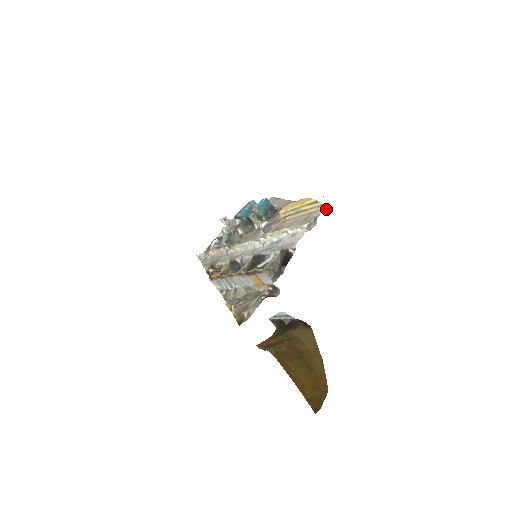
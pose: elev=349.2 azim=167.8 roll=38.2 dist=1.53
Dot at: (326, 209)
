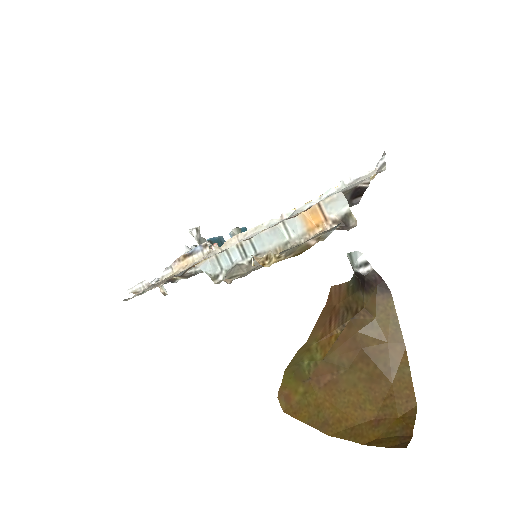
Dot at: occluded
